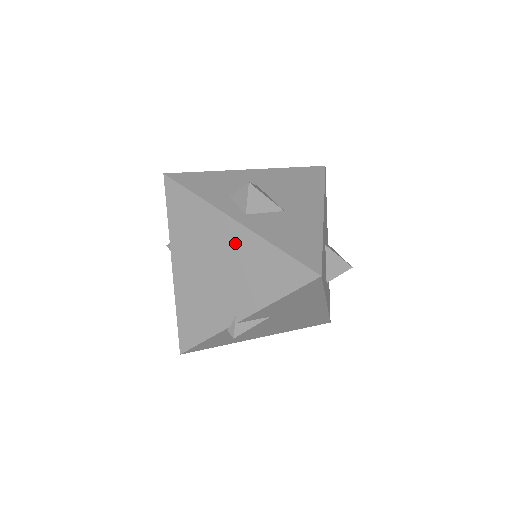
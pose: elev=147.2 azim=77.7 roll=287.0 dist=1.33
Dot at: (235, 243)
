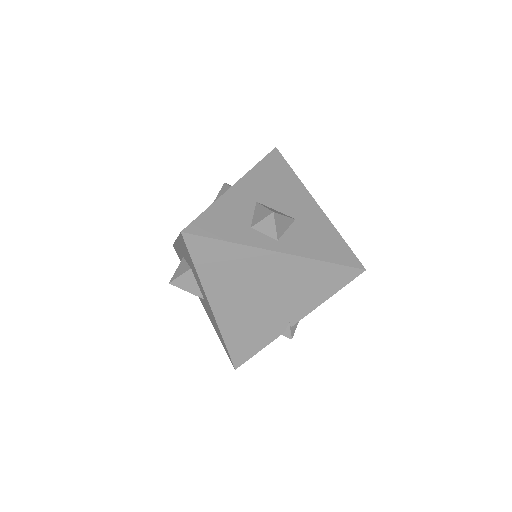
Dot at: (280, 270)
